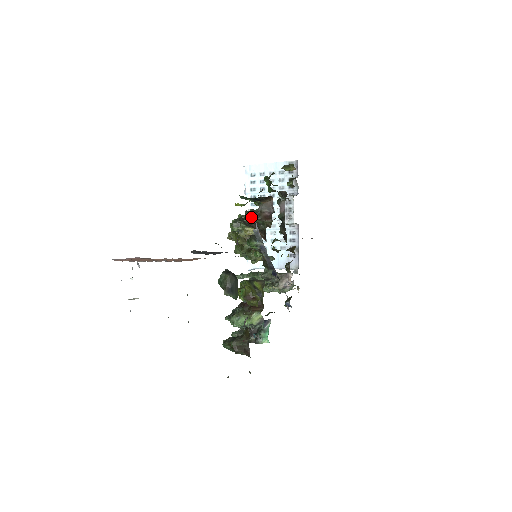
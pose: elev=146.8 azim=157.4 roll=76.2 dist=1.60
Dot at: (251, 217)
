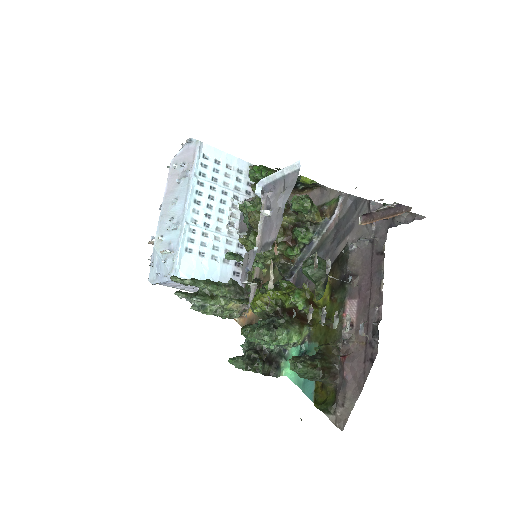
Dot at: (286, 203)
